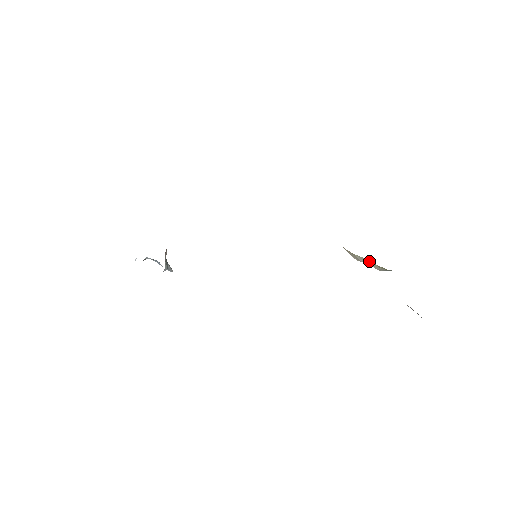
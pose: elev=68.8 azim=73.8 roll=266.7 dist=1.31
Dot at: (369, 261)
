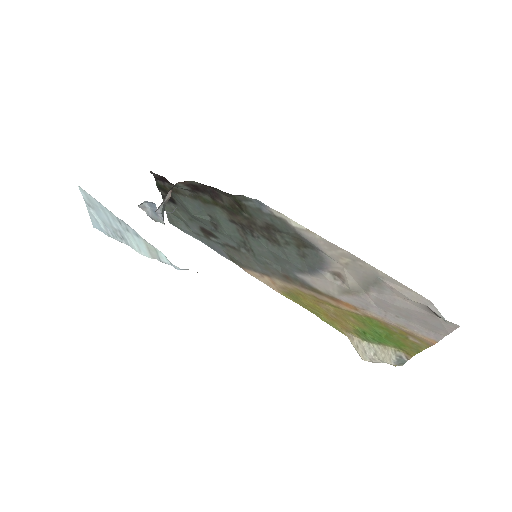
Dot at: (379, 347)
